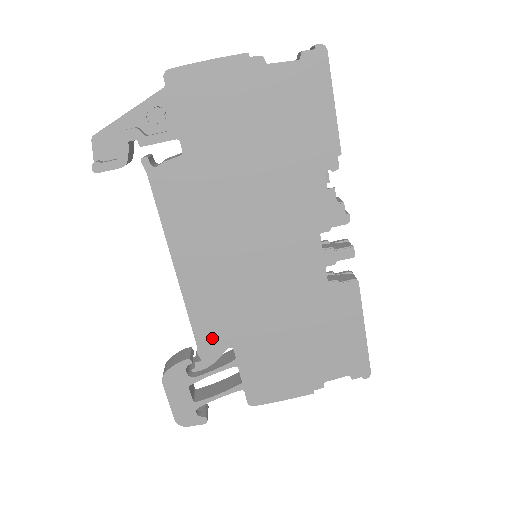
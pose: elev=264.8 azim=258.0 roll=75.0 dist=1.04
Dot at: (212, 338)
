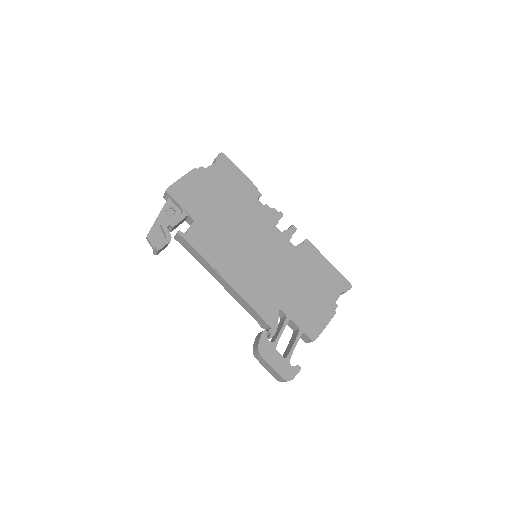
Dot at: (267, 309)
